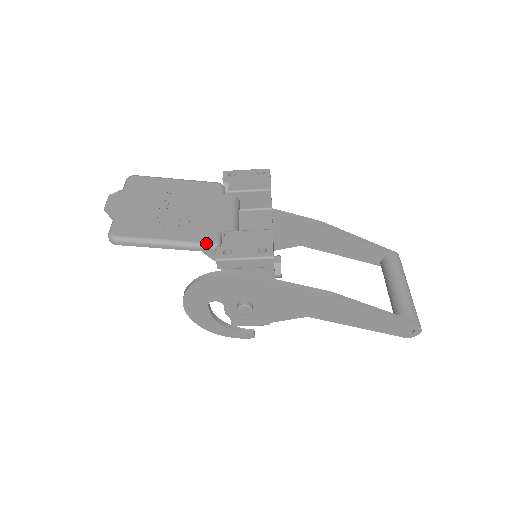
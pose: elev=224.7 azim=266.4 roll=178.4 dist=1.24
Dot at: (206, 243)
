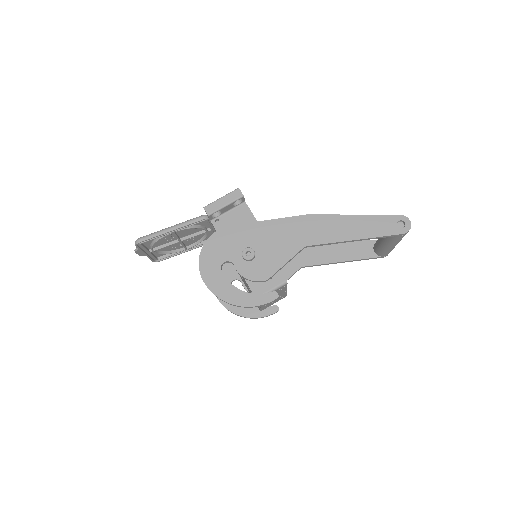
Dot at: (199, 216)
